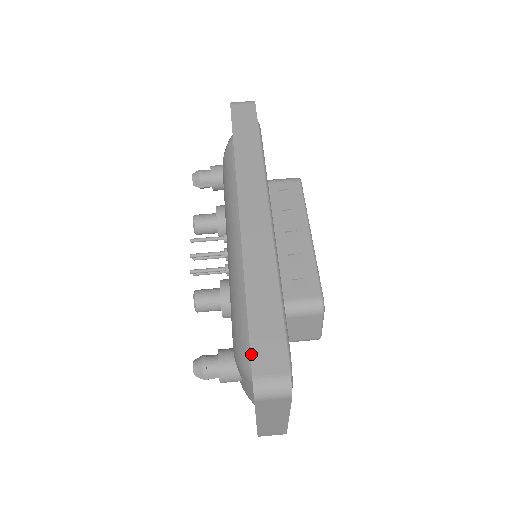
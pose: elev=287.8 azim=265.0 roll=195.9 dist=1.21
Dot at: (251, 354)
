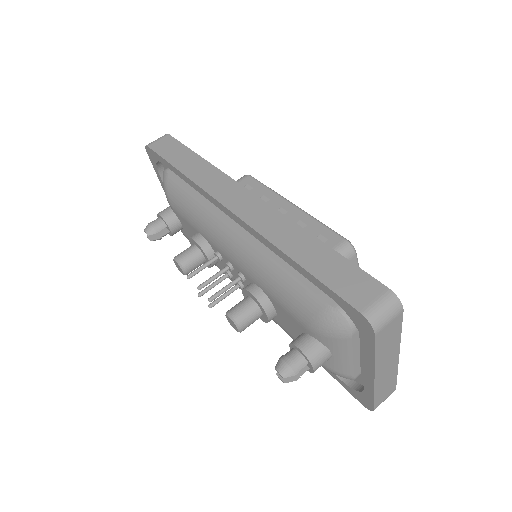
Dot at: (341, 297)
